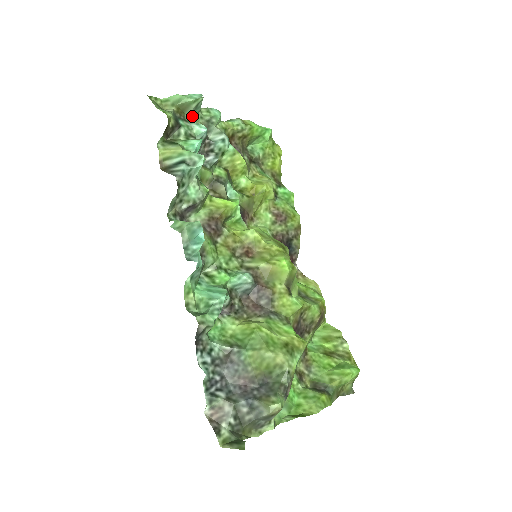
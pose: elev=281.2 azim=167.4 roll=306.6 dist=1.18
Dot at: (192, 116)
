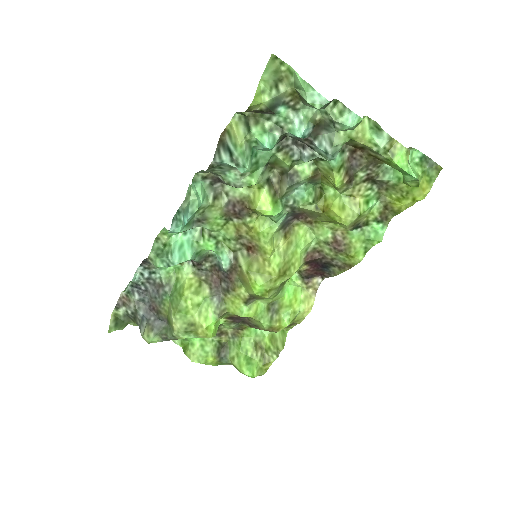
Dot at: occluded
